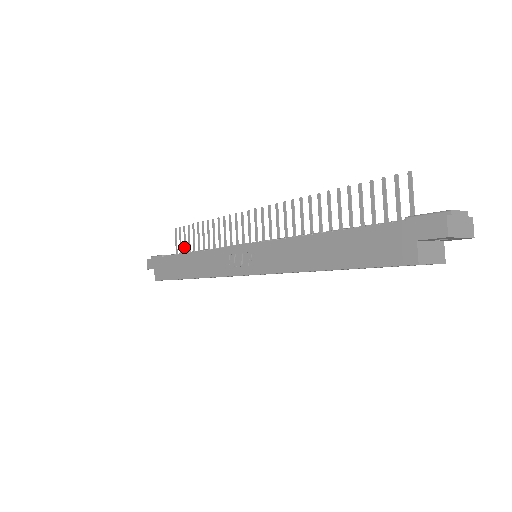
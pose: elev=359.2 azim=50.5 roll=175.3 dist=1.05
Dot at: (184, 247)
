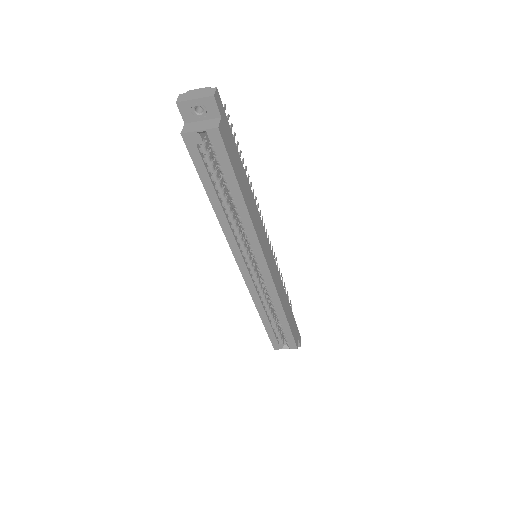
Dot at: occluded
